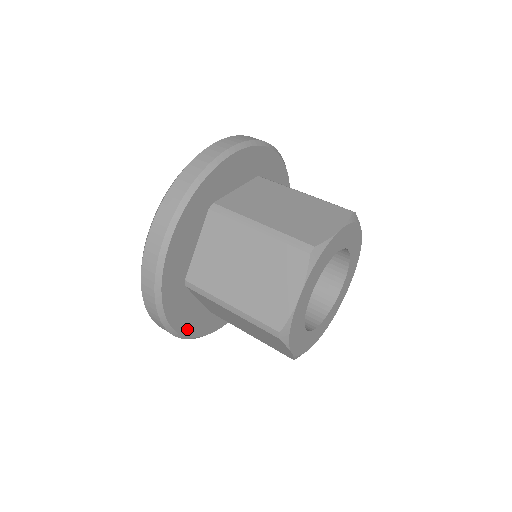
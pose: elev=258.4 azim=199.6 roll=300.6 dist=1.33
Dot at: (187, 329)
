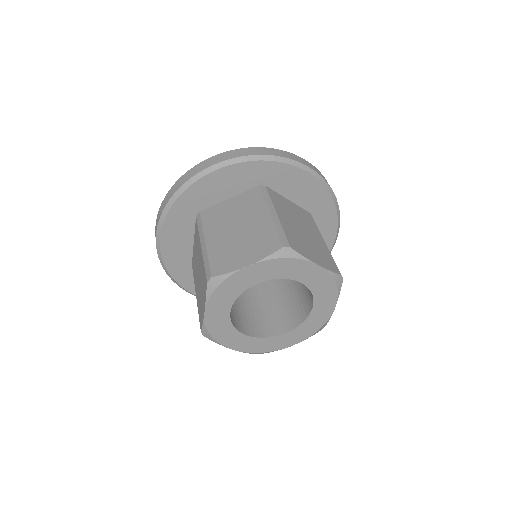
Dot at: occluded
